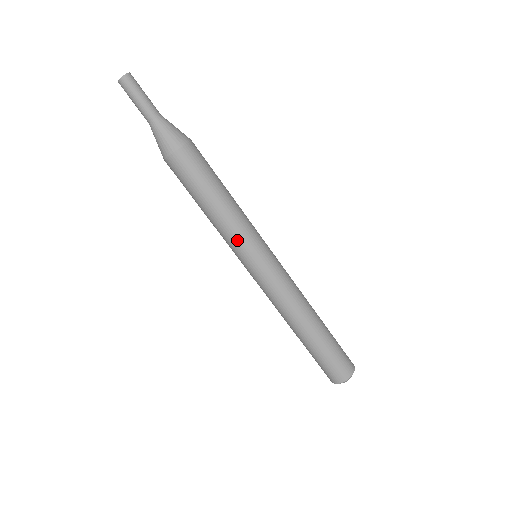
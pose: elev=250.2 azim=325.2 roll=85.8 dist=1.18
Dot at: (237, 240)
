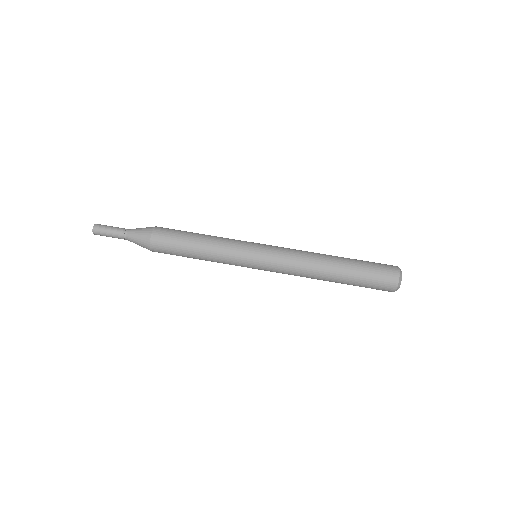
Dot at: (233, 245)
